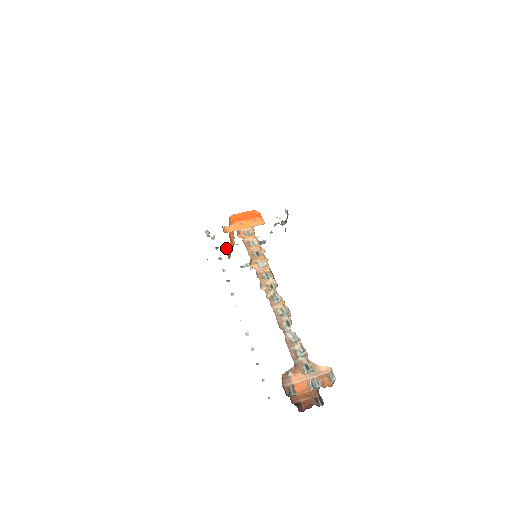
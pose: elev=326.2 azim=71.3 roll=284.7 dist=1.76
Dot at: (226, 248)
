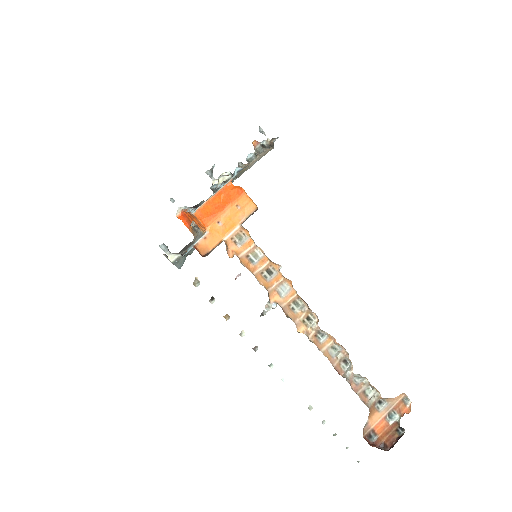
Dot at: (177, 213)
